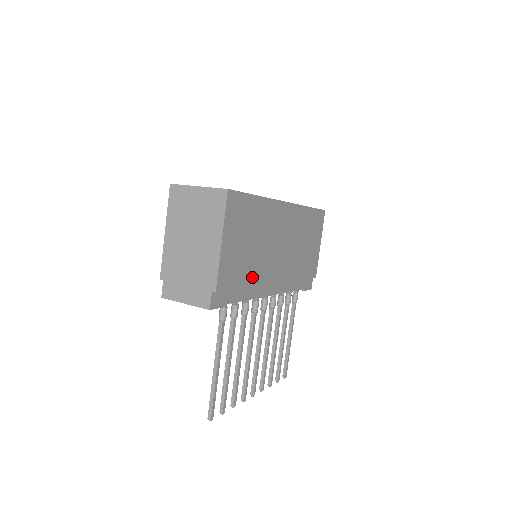
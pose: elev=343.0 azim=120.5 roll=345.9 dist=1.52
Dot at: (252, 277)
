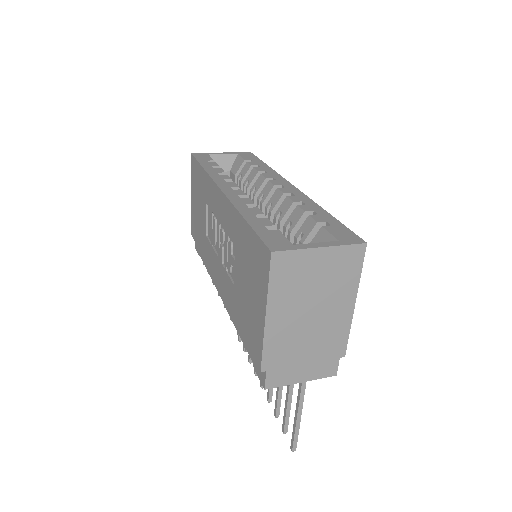
Dot at: occluded
